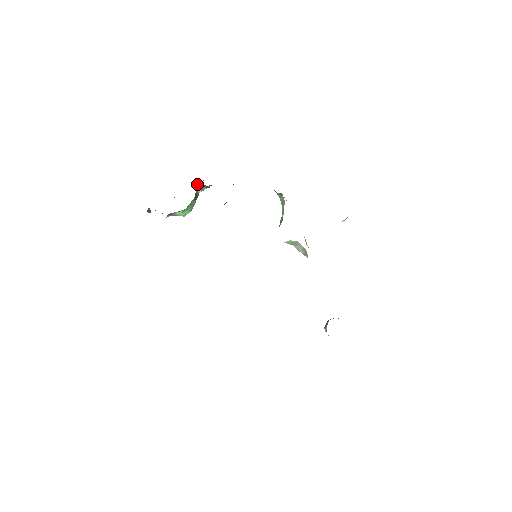
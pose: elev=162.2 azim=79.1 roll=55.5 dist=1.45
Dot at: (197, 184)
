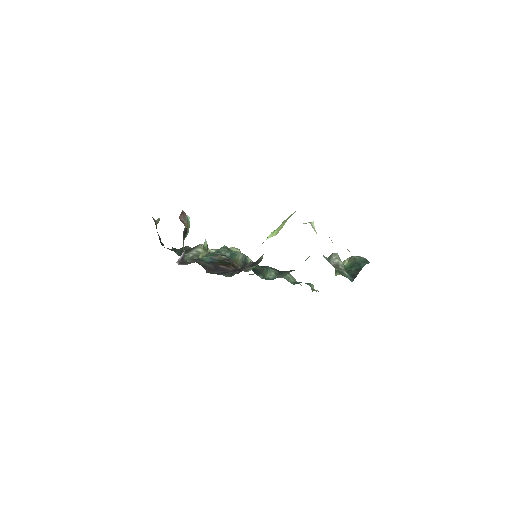
Dot at: (177, 261)
